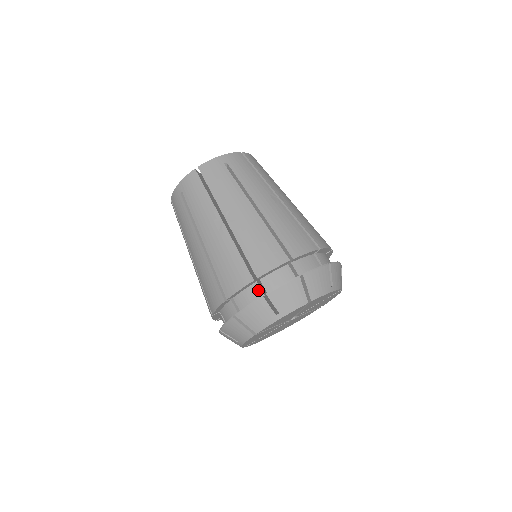
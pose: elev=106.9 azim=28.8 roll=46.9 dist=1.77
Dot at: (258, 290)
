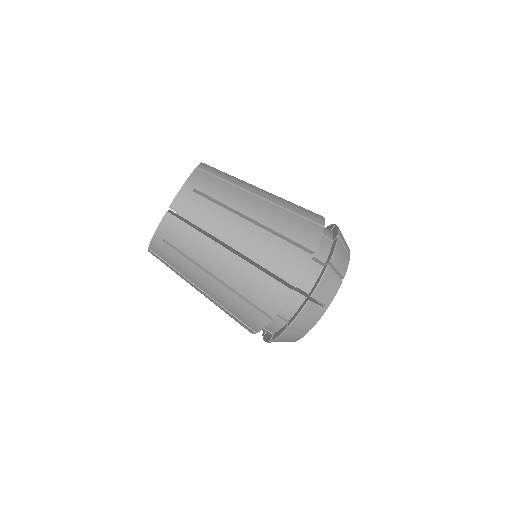
Dot at: (298, 295)
